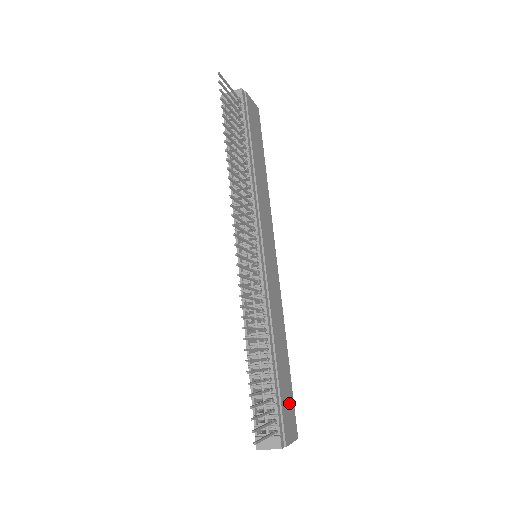
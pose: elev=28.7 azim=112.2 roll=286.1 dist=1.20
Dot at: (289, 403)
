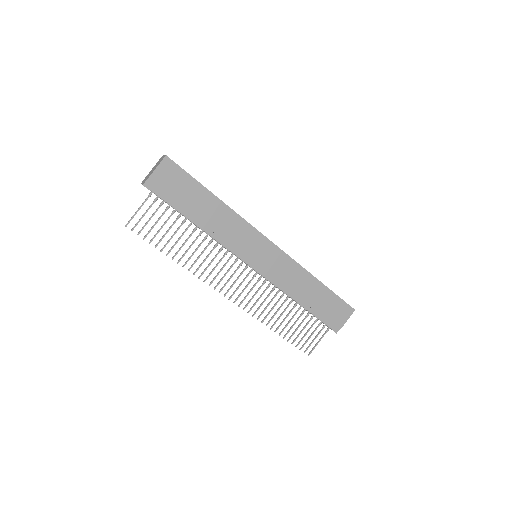
Dot at: (334, 306)
